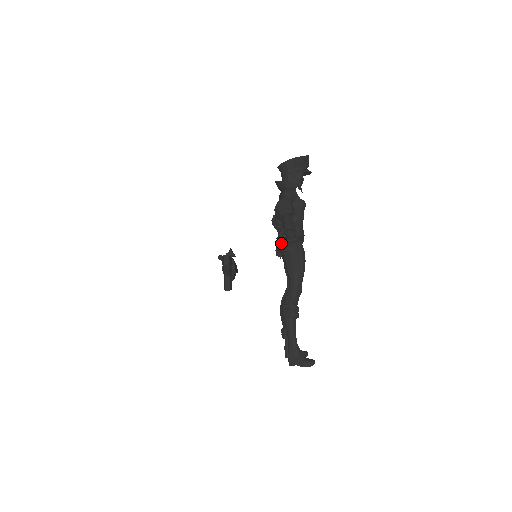
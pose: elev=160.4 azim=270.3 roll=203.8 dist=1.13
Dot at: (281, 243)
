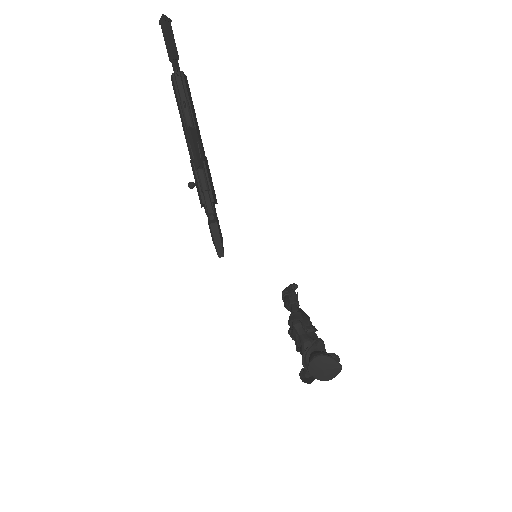
Dot at: occluded
